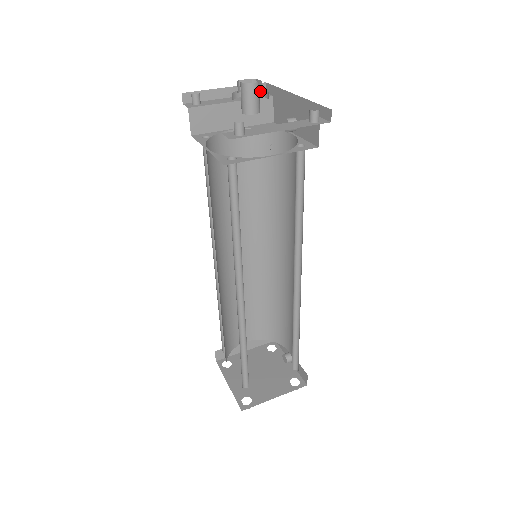
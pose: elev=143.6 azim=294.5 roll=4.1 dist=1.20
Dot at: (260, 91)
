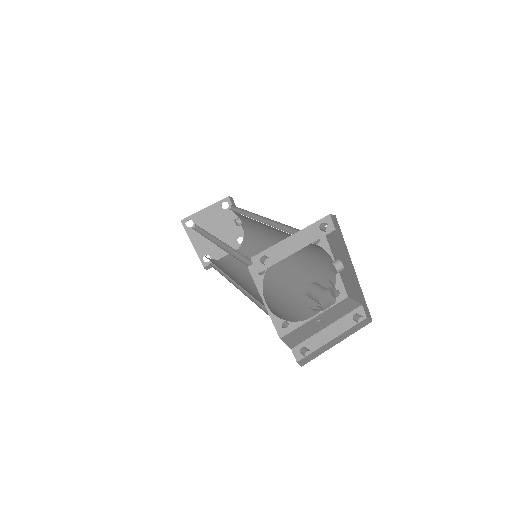
Dot at: (329, 280)
